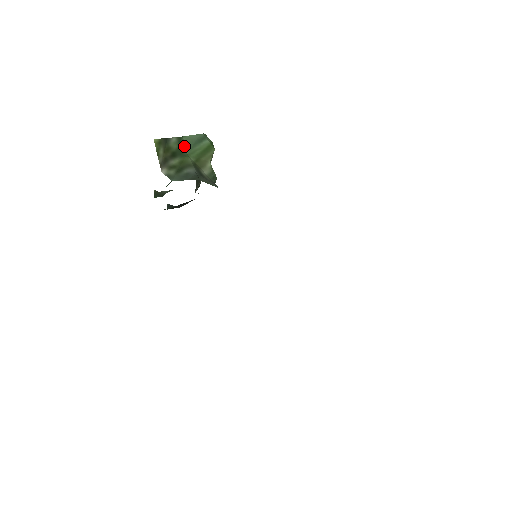
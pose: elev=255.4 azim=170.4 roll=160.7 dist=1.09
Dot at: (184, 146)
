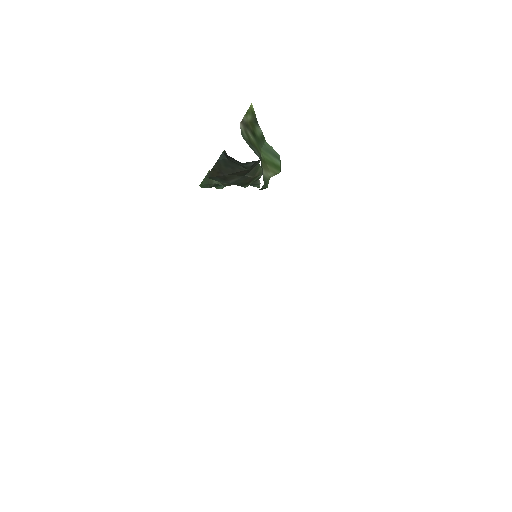
Dot at: (263, 144)
